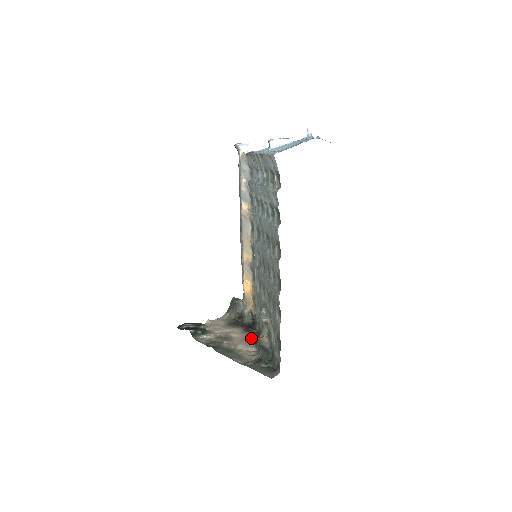
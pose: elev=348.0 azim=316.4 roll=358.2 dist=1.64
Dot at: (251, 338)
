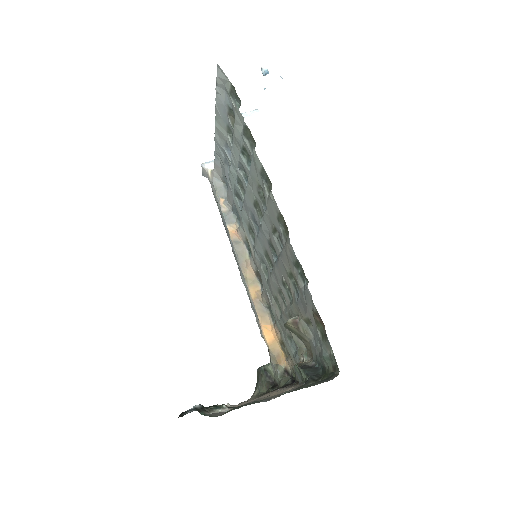
Dot at: (290, 386)
